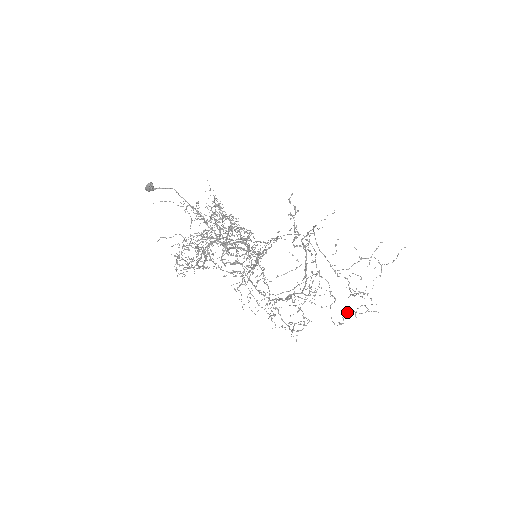
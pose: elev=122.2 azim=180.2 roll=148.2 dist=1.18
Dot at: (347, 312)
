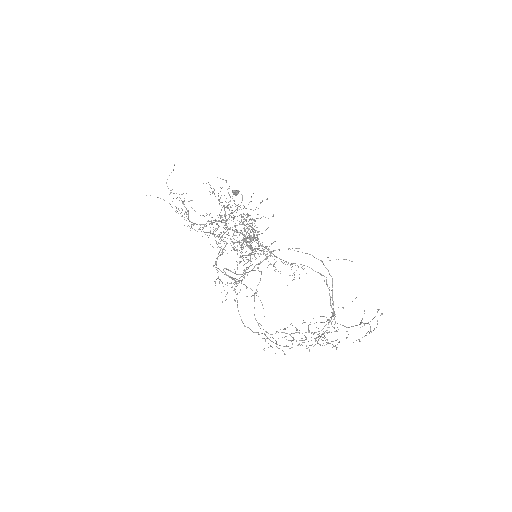
Dot at: (284, 332)
